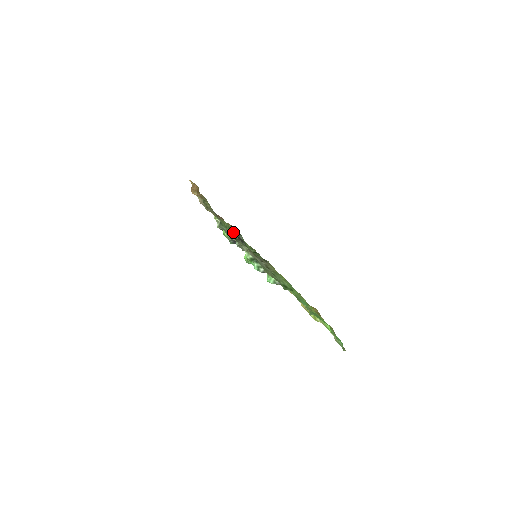
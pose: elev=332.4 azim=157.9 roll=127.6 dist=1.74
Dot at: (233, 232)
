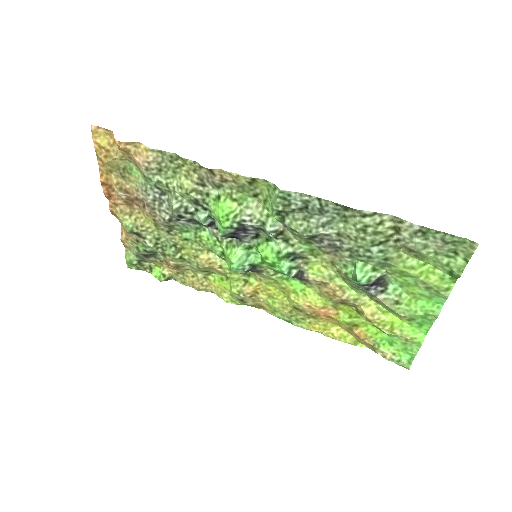
Dot at: (266, 209)
